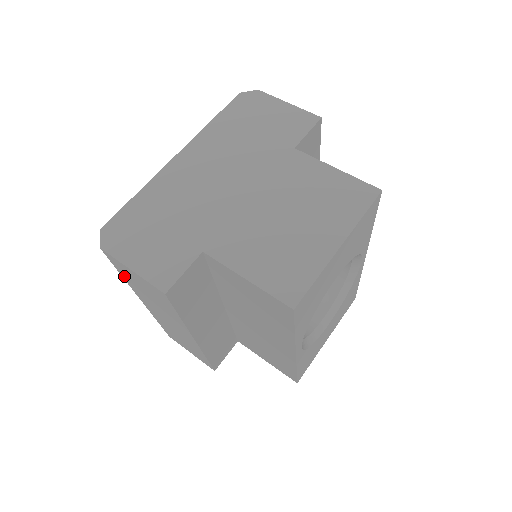
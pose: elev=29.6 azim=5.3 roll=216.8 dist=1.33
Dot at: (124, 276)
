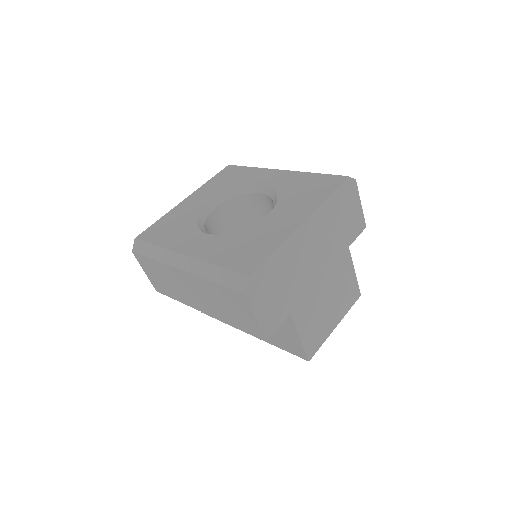
Dot at: (218, 287)
